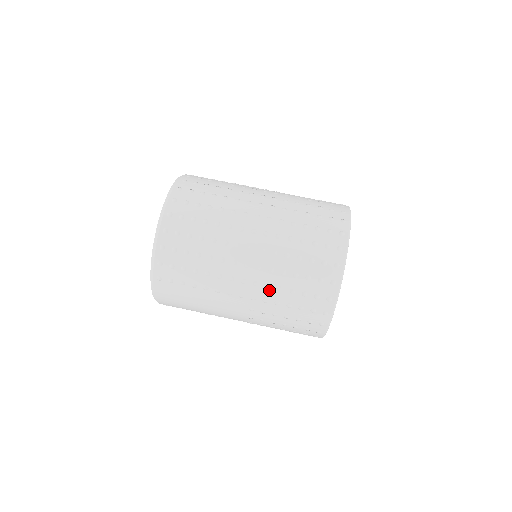
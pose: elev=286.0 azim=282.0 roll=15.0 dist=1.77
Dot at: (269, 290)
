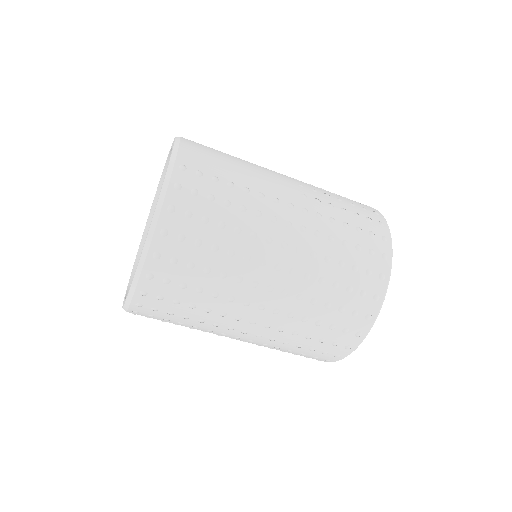
Dot at: (258, 345)
